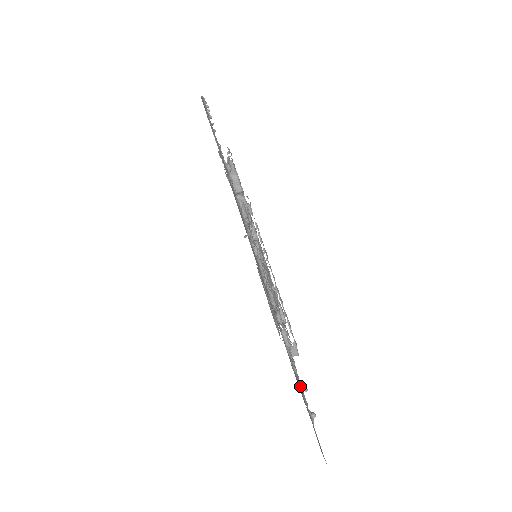
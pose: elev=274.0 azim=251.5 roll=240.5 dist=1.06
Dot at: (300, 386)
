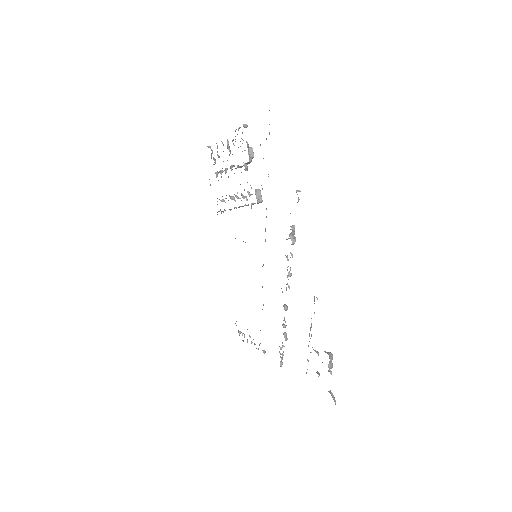
Dot at: occluded
